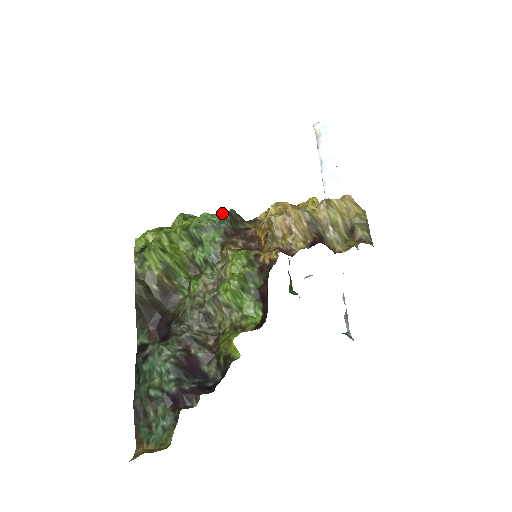
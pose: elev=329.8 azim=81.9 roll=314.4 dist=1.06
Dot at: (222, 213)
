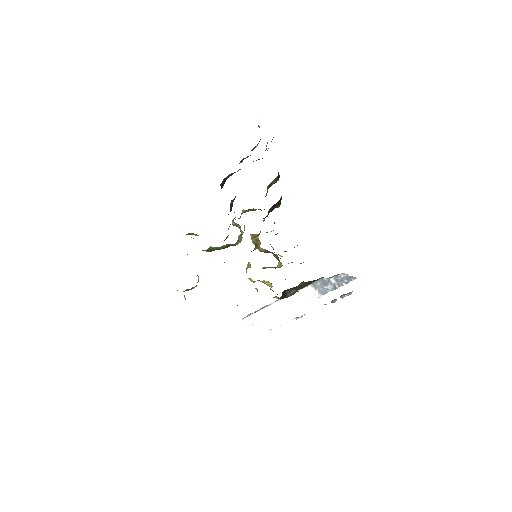
Dot at: occluded
